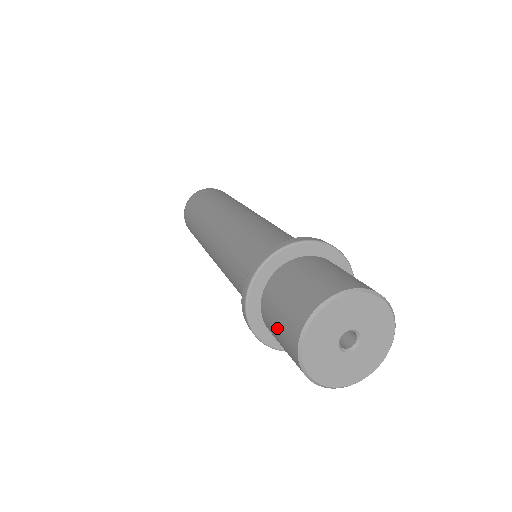
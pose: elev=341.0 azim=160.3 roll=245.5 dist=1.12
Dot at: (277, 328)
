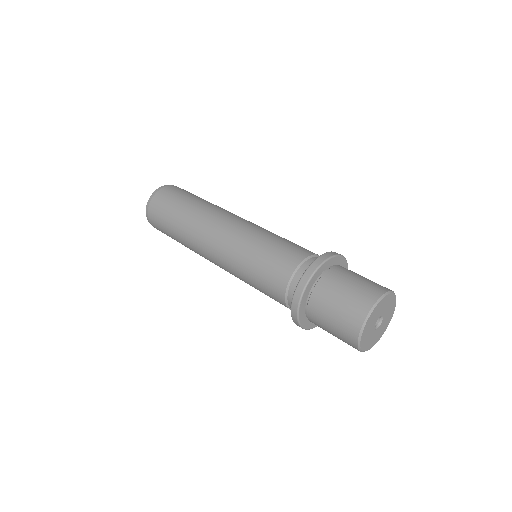
Dot at: (336, 307)
